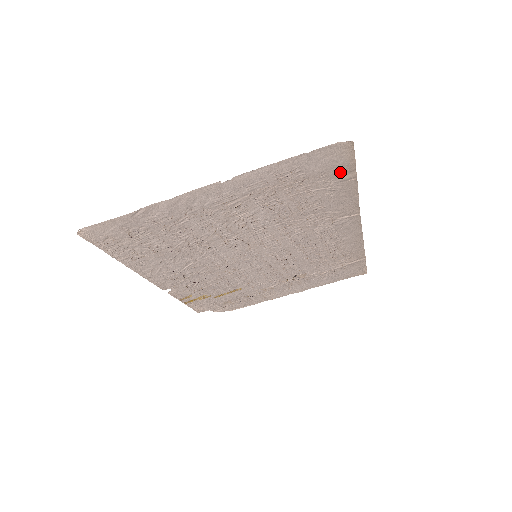
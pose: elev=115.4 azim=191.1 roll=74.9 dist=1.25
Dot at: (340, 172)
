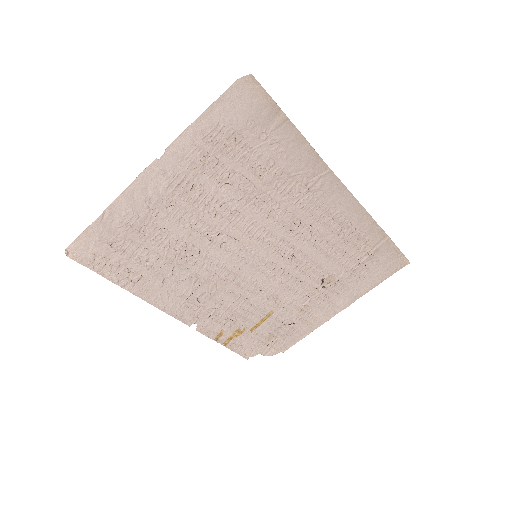
Dot at: (266, 116)
